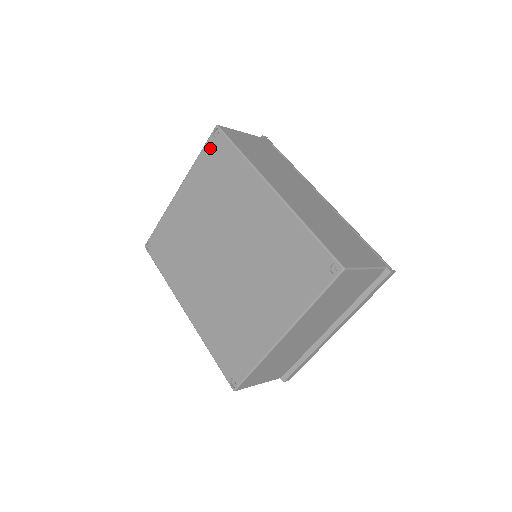
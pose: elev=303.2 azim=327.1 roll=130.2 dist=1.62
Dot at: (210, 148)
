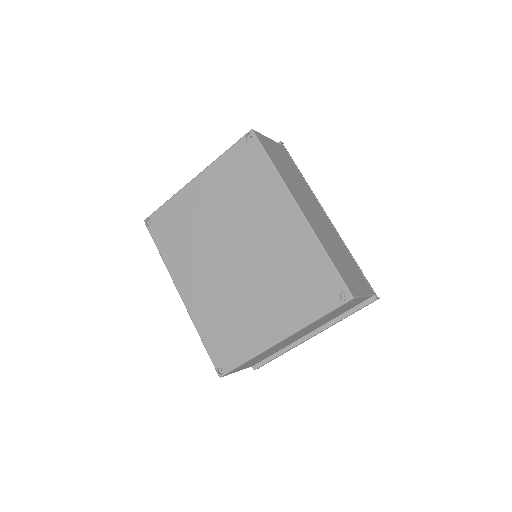
Dot at: (240, 149)
